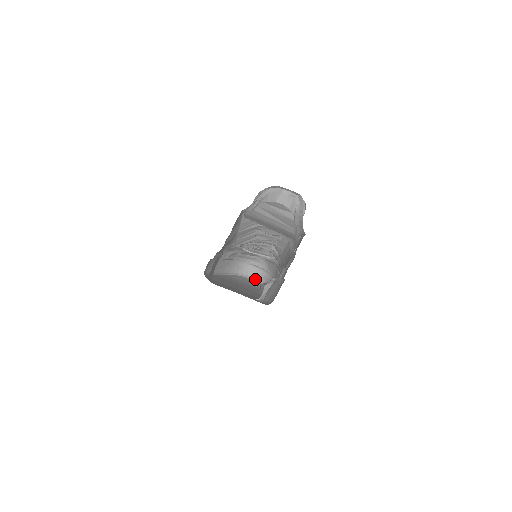
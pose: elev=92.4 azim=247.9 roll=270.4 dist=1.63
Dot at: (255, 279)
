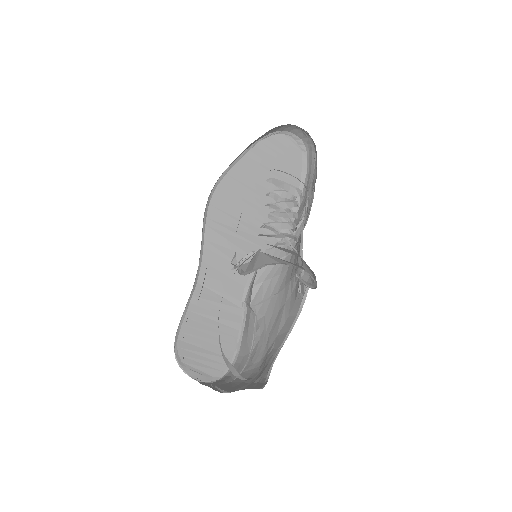
Dot at: (299, 139)
